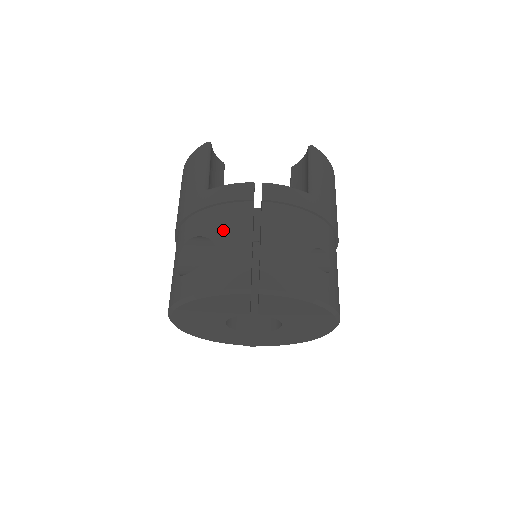
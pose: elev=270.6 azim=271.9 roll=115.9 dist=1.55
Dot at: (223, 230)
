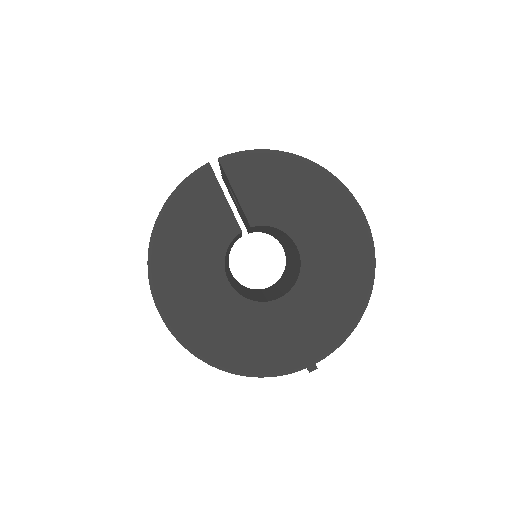
Dot at: occluded
